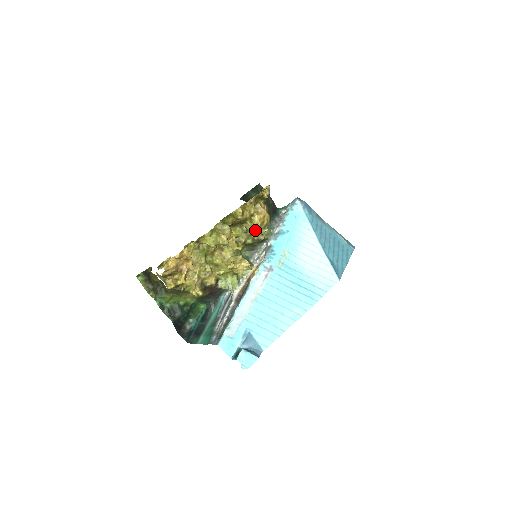
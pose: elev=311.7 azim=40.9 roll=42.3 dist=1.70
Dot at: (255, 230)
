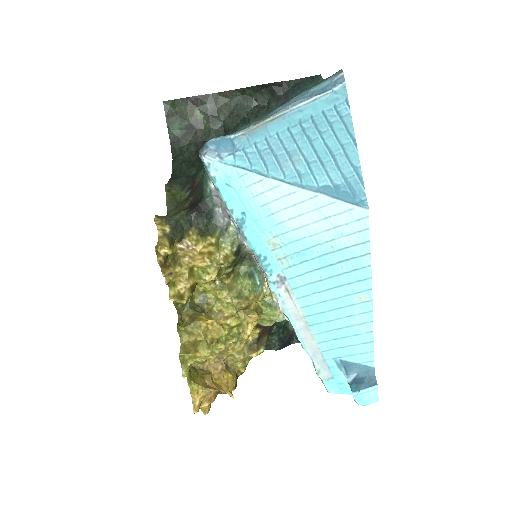
Dot at: (214, 276)
